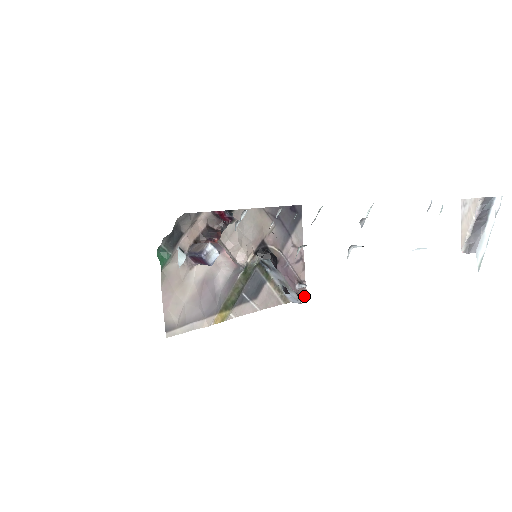
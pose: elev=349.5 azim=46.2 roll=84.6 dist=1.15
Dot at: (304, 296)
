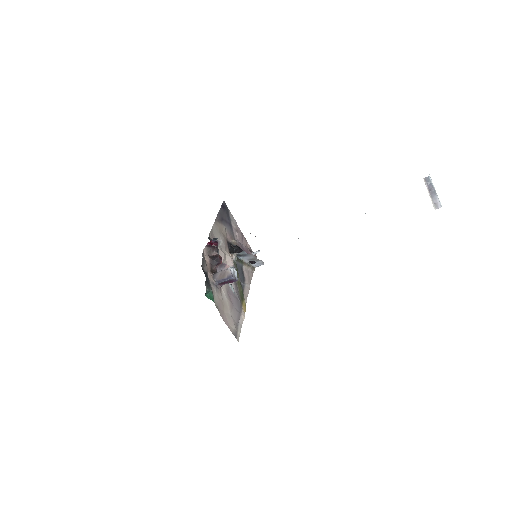
Dot at: occluded
